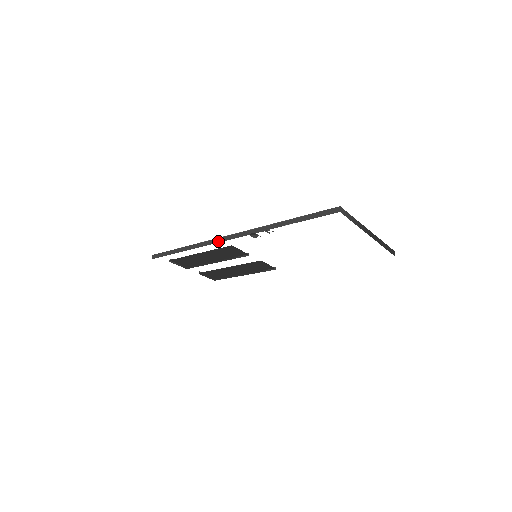
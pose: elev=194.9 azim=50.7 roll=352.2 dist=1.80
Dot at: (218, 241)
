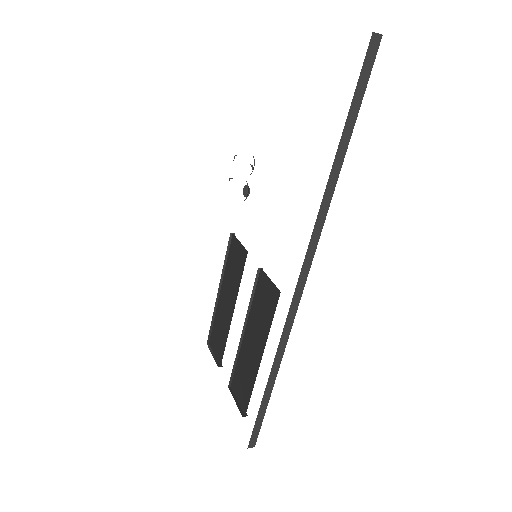
Dot at: occluded
